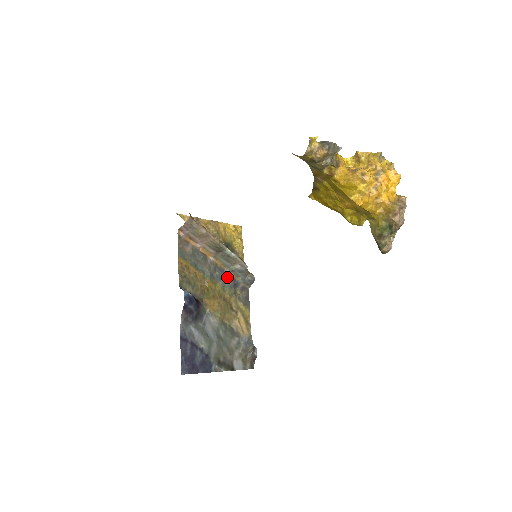
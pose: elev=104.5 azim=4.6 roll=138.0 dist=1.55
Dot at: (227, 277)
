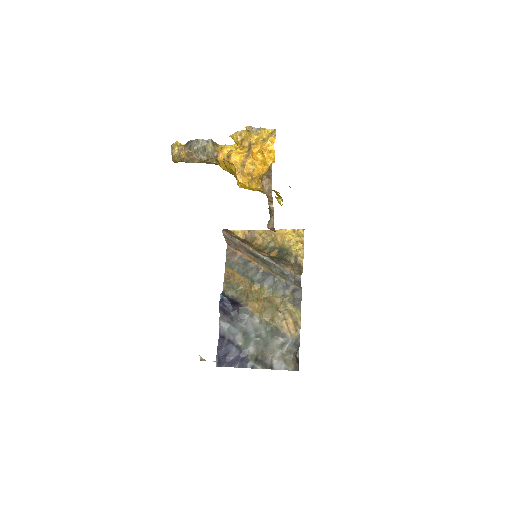
Dot at: (274, 280)
